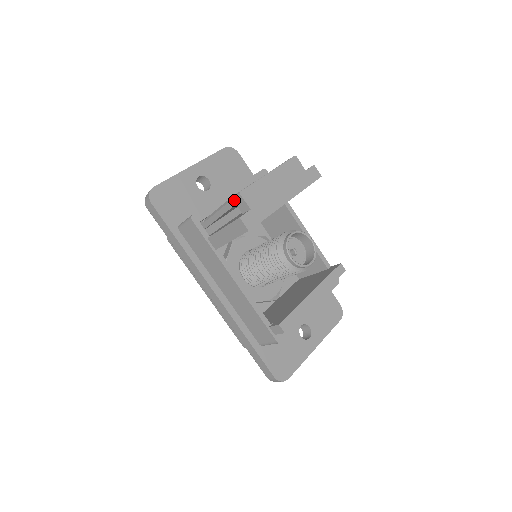
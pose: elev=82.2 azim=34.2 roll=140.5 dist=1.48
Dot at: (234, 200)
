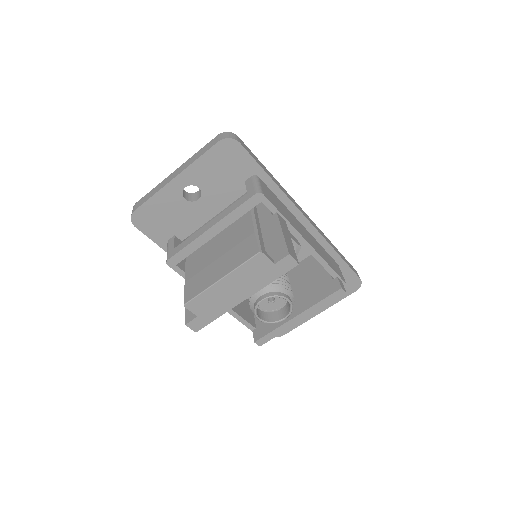
Dot at: occluded
